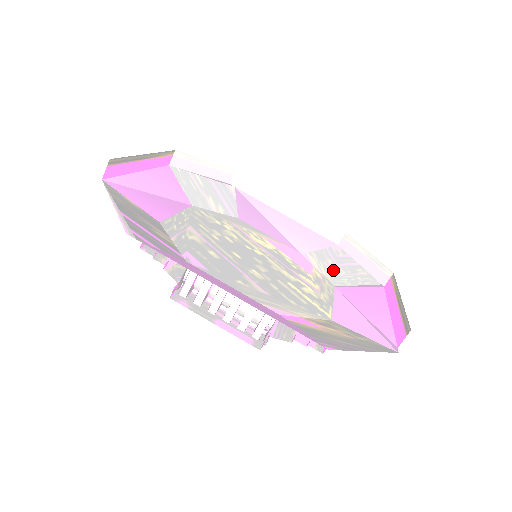
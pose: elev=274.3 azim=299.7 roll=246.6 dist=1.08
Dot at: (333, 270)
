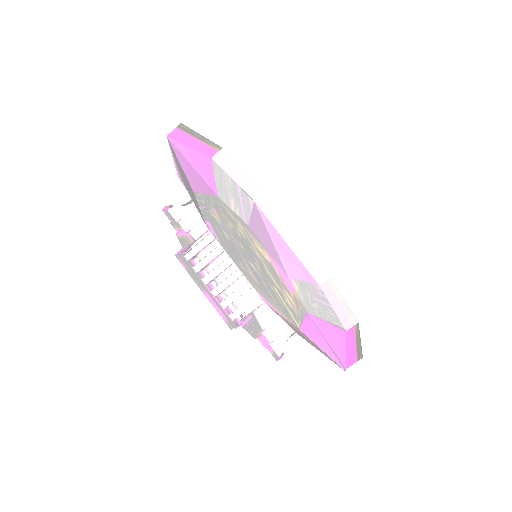
Dot at: (310, 300)
